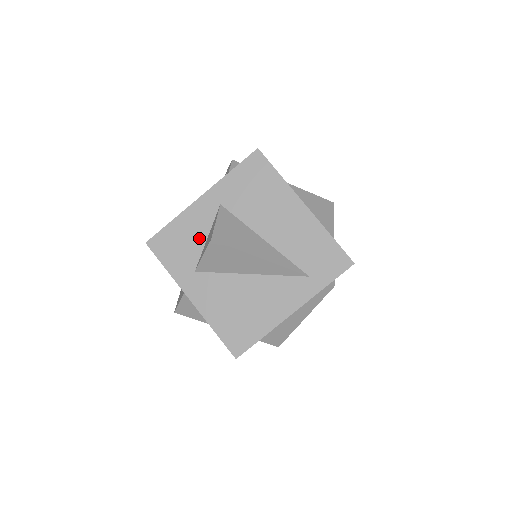
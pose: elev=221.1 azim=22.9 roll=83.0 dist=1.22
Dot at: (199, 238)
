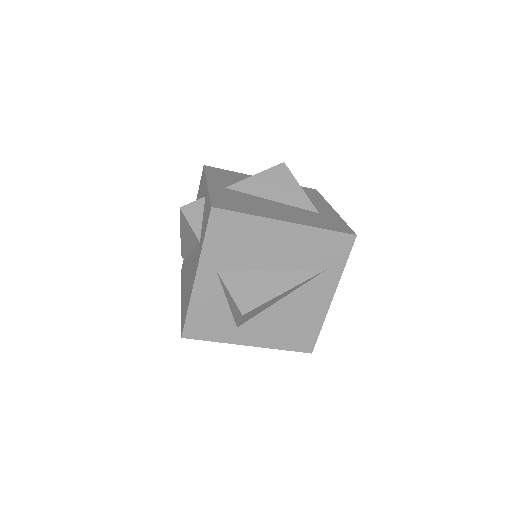
Dot at: (220, 305)
